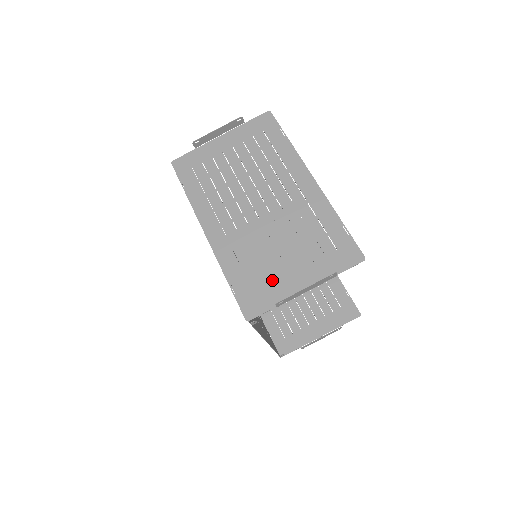
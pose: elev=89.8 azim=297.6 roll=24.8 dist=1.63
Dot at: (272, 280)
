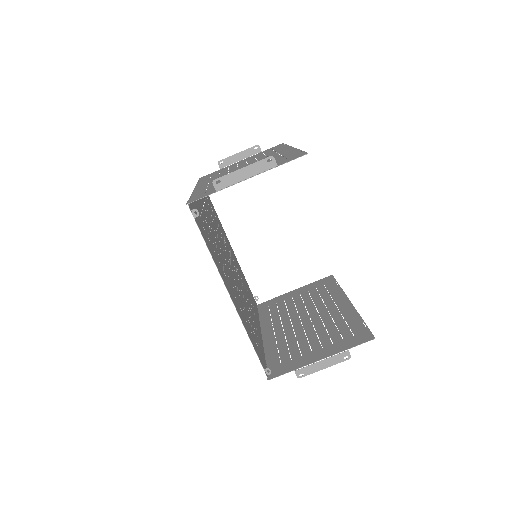
Dot at: occluded
